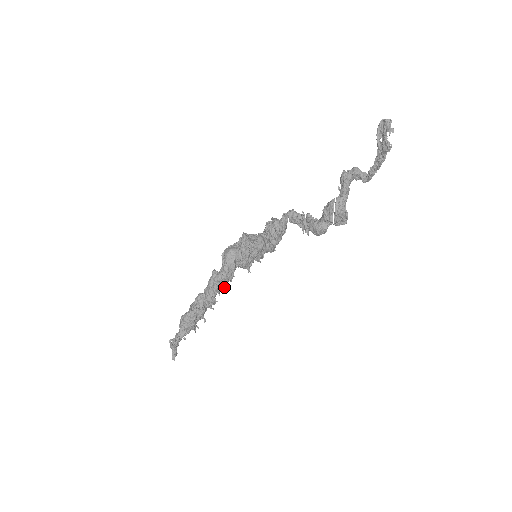
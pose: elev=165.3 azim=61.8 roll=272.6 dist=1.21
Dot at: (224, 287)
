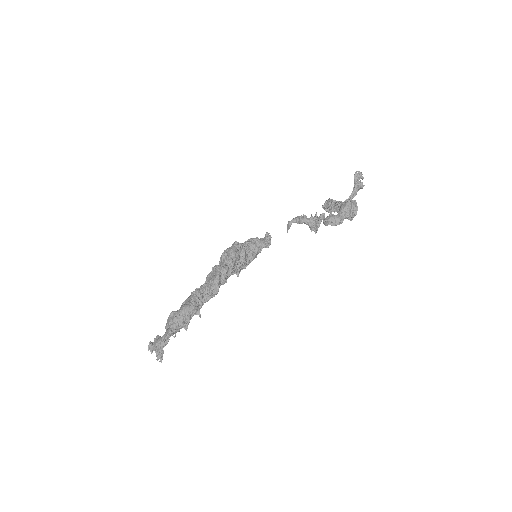
Dot at: (225, 281)
